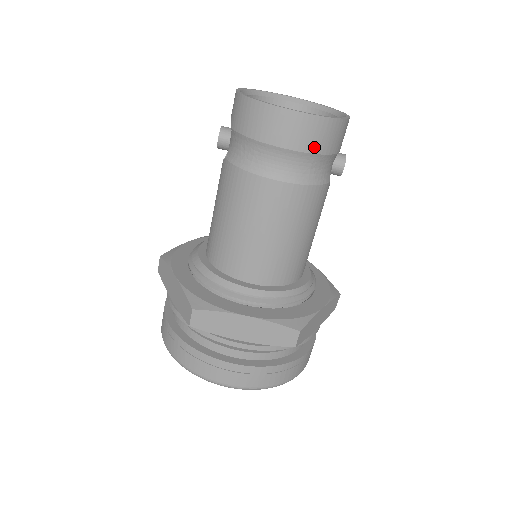
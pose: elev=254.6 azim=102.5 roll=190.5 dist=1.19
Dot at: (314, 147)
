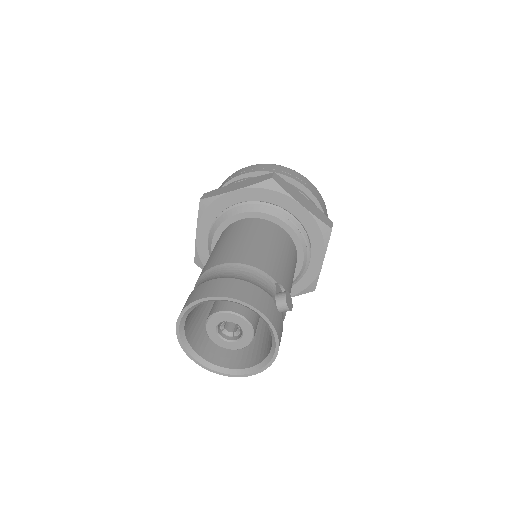
Dot at: occluded
